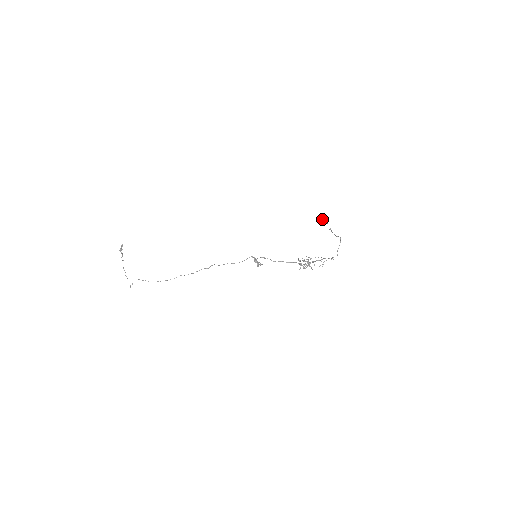
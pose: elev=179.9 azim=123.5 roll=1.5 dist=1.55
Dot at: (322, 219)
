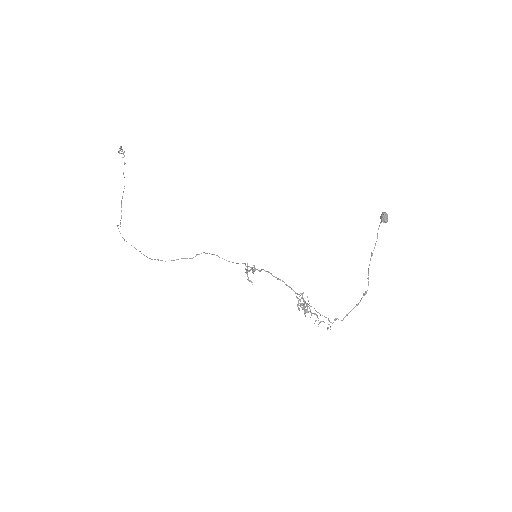
Dot at: (381, 214)
